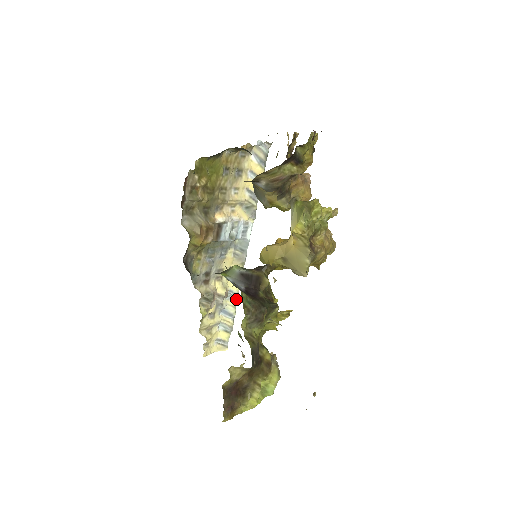
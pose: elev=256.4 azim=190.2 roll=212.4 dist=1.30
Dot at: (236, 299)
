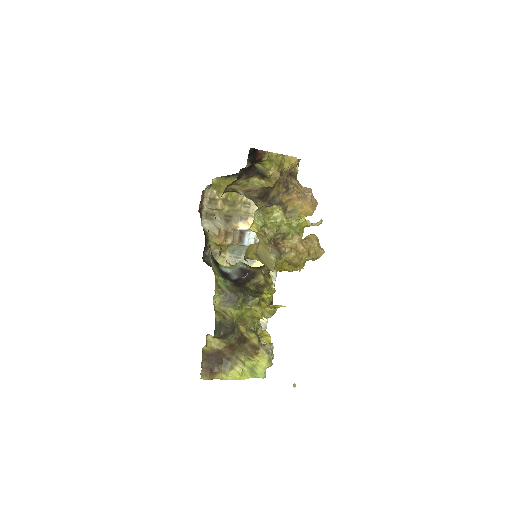
Dot at: occluded
